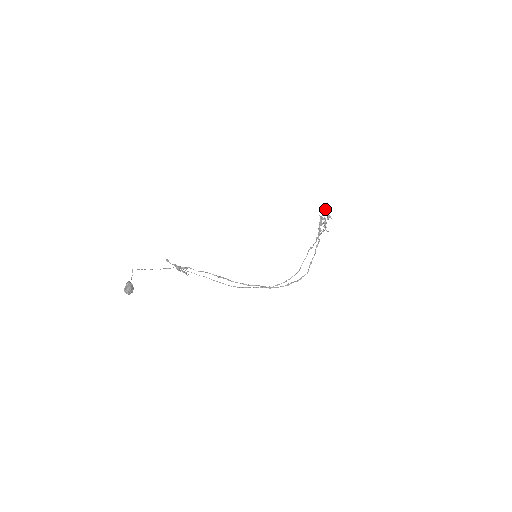
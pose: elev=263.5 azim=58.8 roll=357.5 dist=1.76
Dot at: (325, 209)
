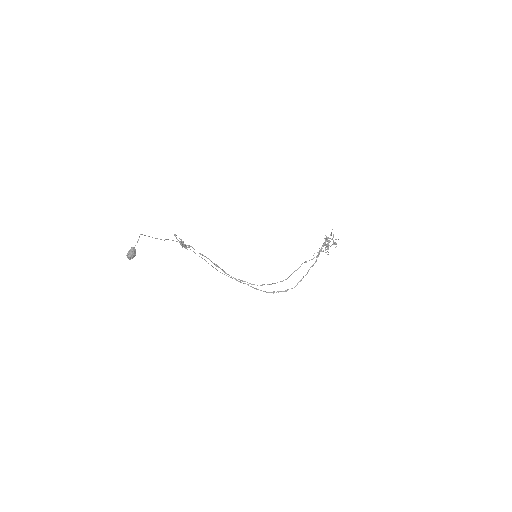
Dot at: occluded
